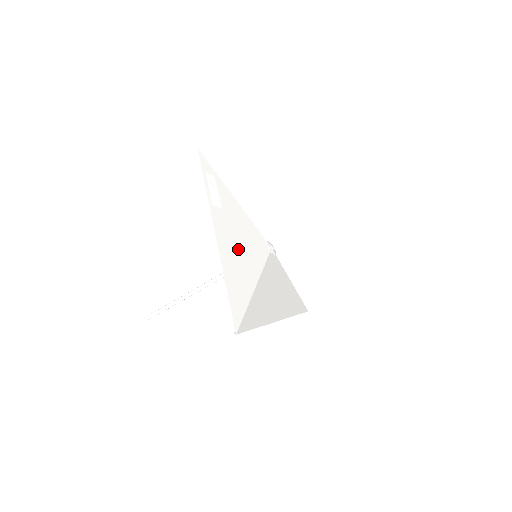
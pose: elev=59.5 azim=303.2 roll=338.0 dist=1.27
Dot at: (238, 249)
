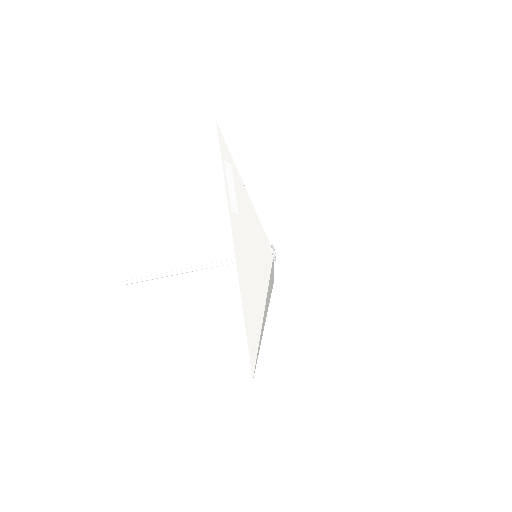
Dot at: (251, 268)
